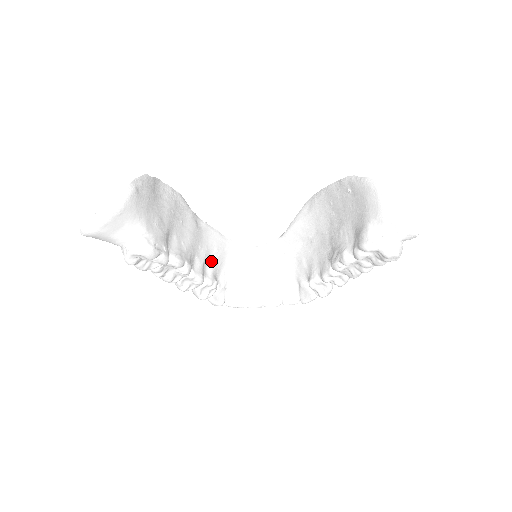
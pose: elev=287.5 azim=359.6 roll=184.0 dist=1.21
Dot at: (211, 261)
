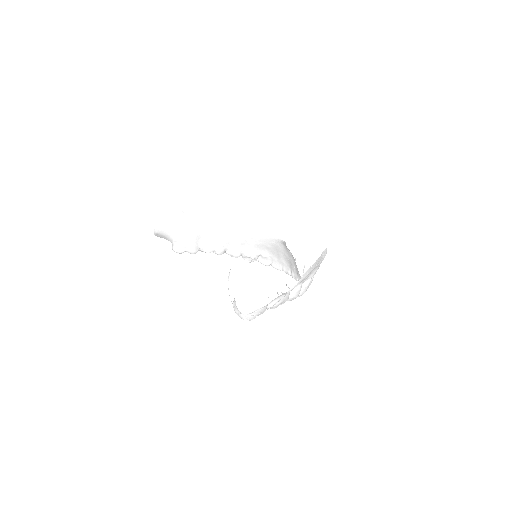
Dot at: (249, 243)
